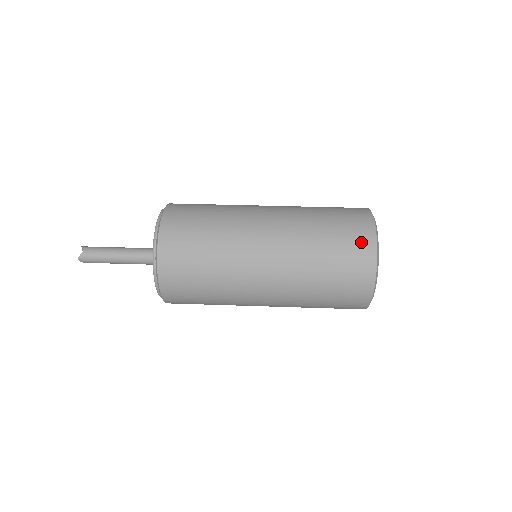
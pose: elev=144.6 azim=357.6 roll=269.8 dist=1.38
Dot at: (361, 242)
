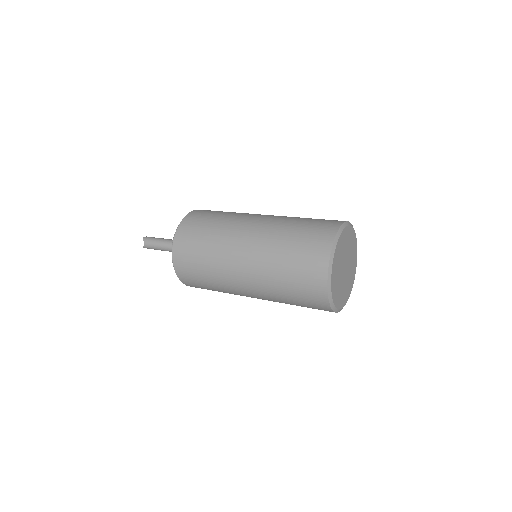
Dot at: (314, 286)
